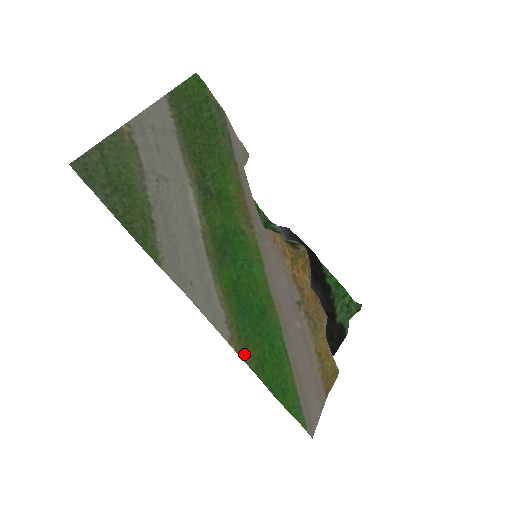
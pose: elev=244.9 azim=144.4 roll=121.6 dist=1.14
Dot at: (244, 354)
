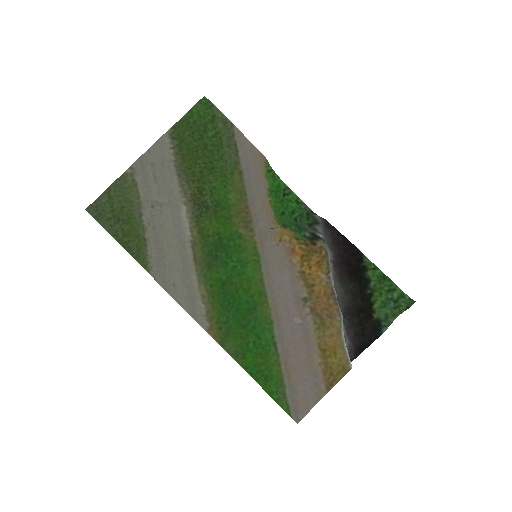
Dot at: (223, 342)
